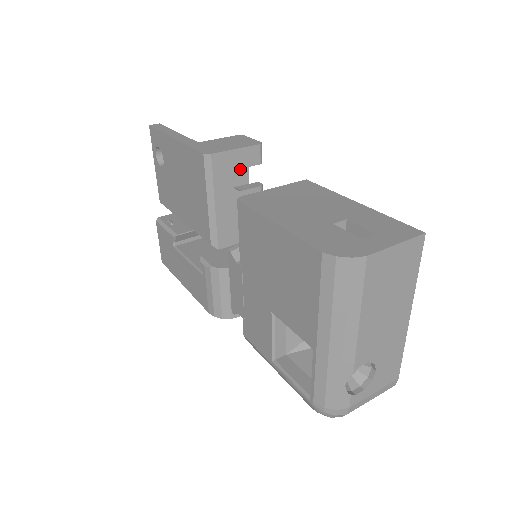
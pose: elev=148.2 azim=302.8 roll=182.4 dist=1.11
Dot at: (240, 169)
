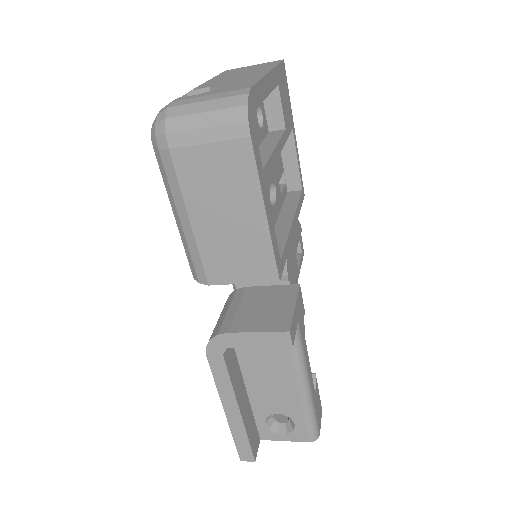
Dot at: occluded
